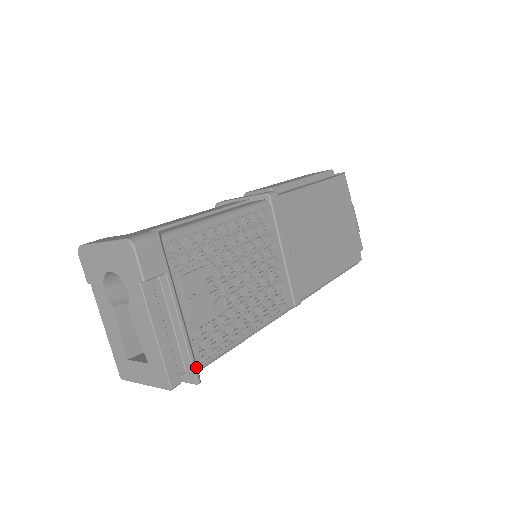
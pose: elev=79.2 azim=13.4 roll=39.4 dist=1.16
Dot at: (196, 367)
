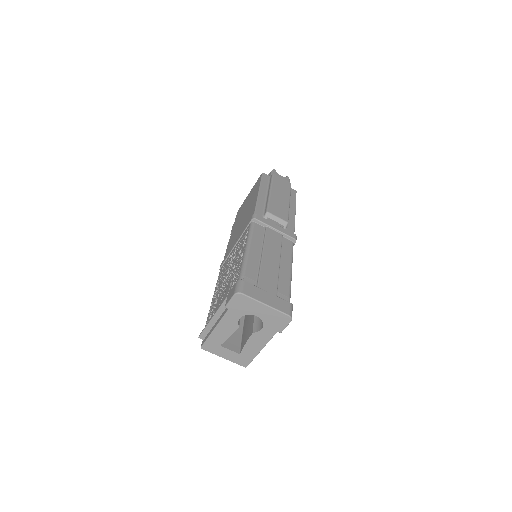
Dot at: occluded
